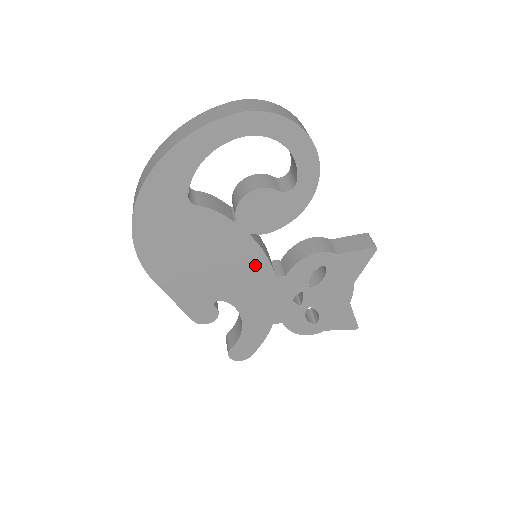
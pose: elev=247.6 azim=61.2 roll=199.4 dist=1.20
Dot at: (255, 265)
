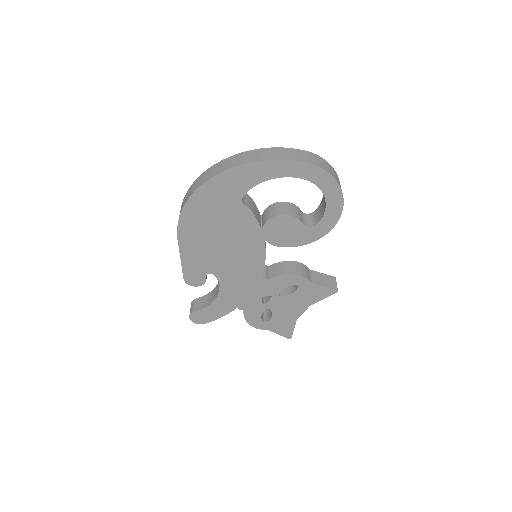
Dot at: (254, 262)
